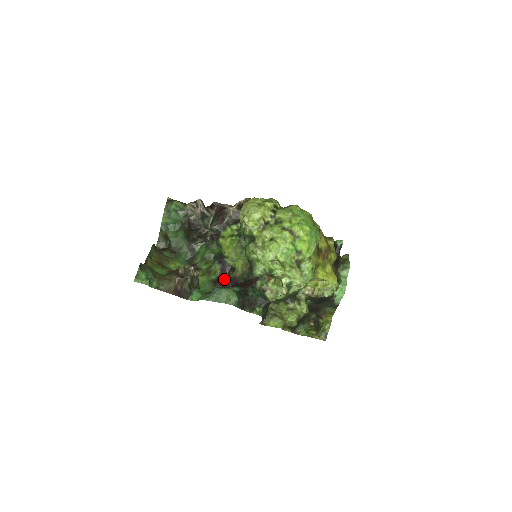
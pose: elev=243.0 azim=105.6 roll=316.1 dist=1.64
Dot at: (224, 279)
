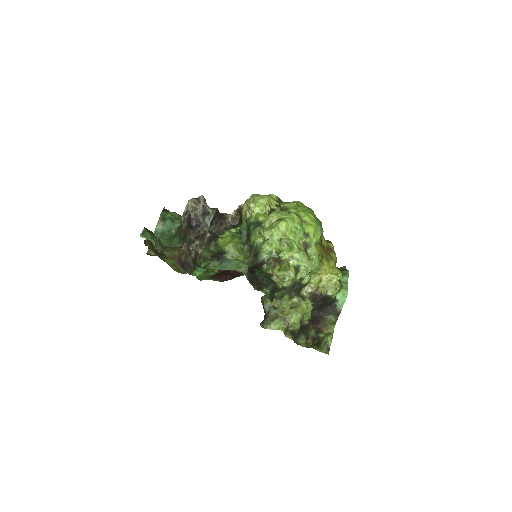
Dot at: (224, 273)
